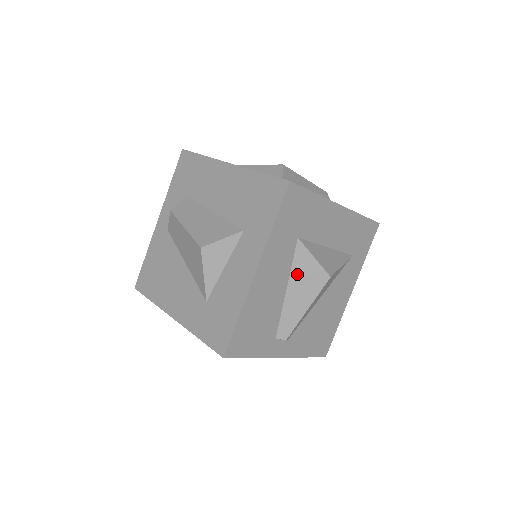
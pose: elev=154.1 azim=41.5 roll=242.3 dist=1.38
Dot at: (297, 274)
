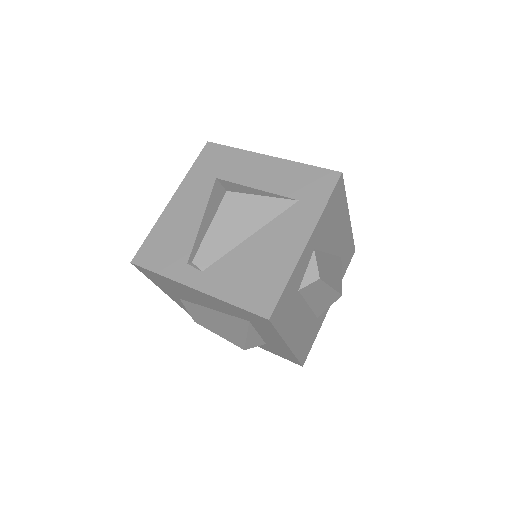
Dot at: (210, 203)
